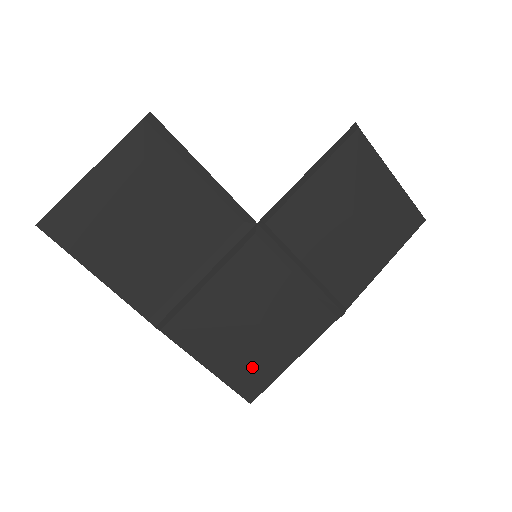
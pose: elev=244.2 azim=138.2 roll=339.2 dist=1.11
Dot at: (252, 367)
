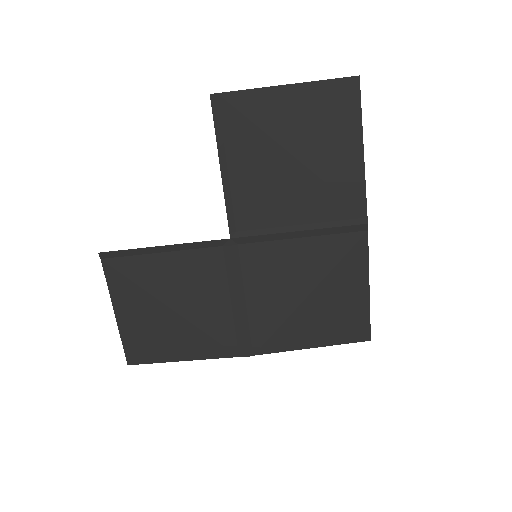
Dot at: (341, 320)
